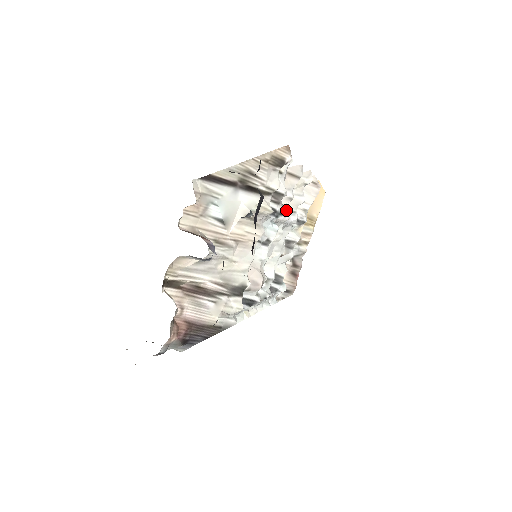
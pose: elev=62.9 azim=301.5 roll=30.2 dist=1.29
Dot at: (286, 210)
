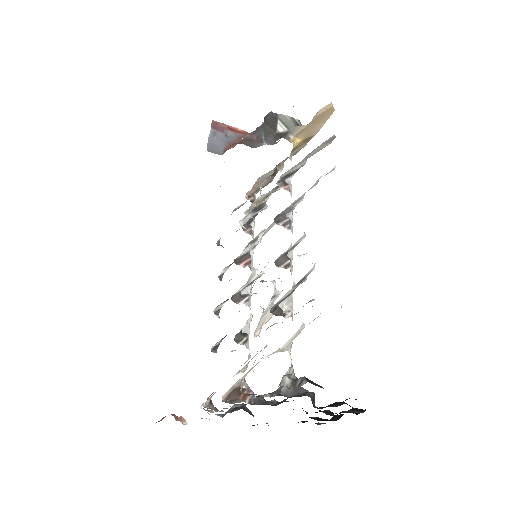
Dot at: (301, 239)
